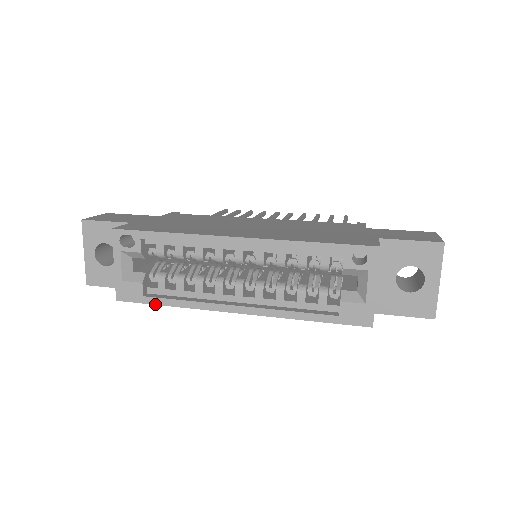
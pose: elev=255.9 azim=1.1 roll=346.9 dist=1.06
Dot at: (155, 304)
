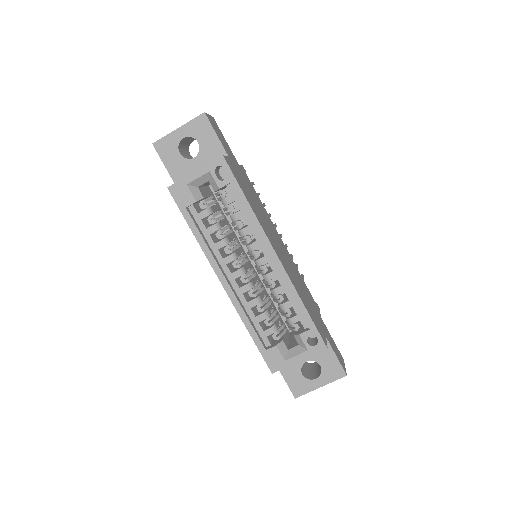
Dot at: (186, 220)
